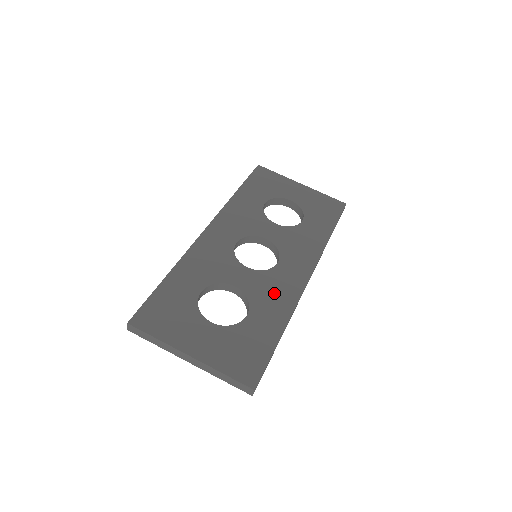
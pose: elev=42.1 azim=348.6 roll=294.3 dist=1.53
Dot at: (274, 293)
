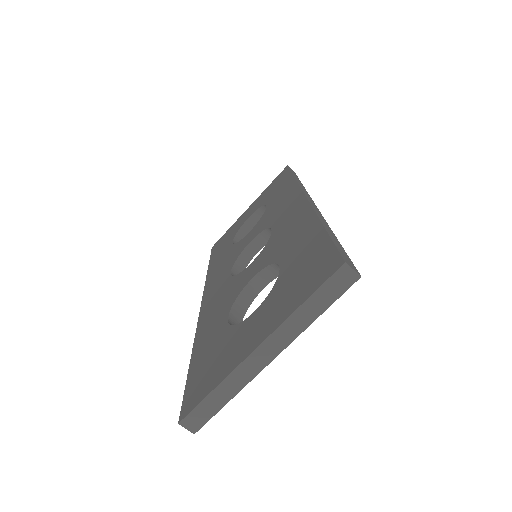
Dot at: (287, 234)
